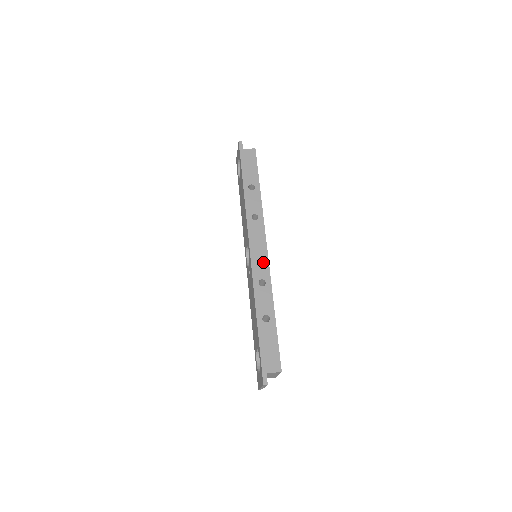
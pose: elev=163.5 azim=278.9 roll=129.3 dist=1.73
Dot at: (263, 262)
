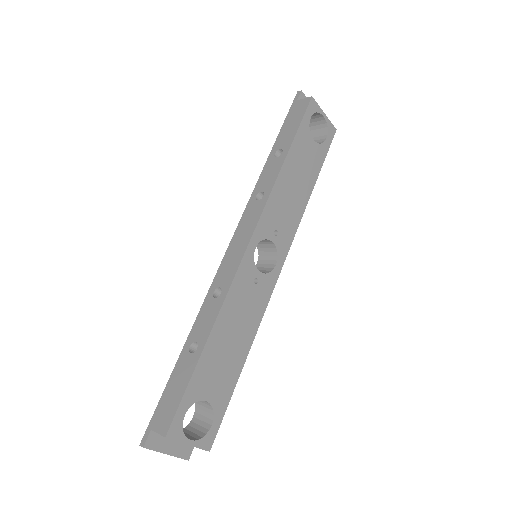
Dot at: (234, 262)
